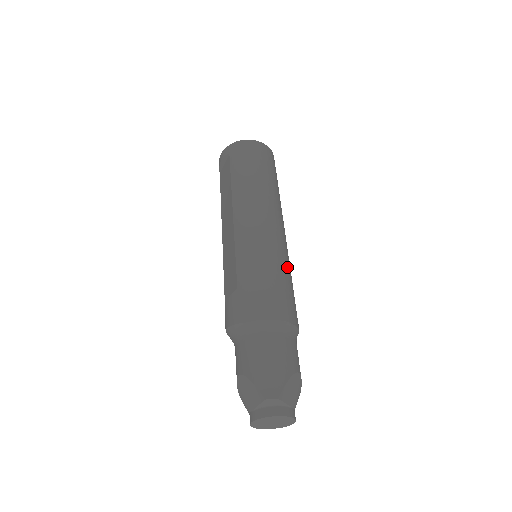
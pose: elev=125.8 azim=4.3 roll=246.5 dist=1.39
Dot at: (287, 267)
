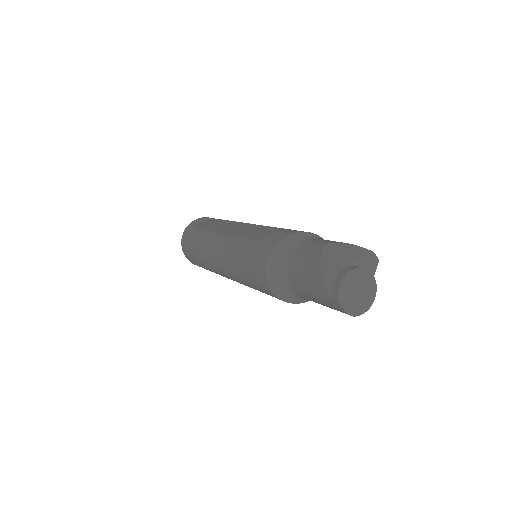
Dot at: occluded
